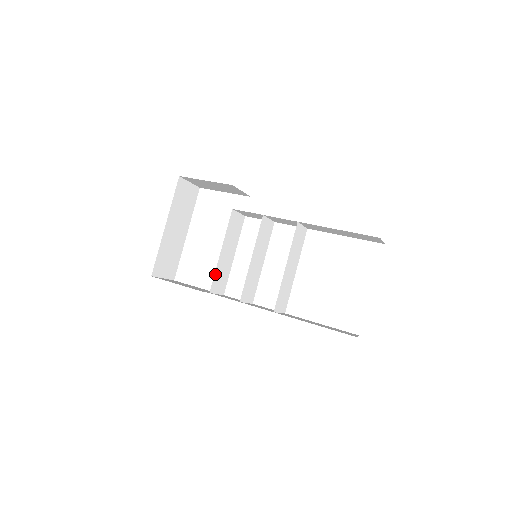
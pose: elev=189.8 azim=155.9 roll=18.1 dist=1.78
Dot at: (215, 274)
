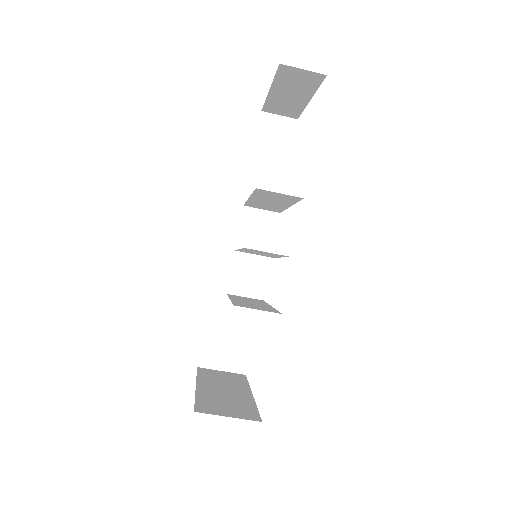
Dot at: occluded
